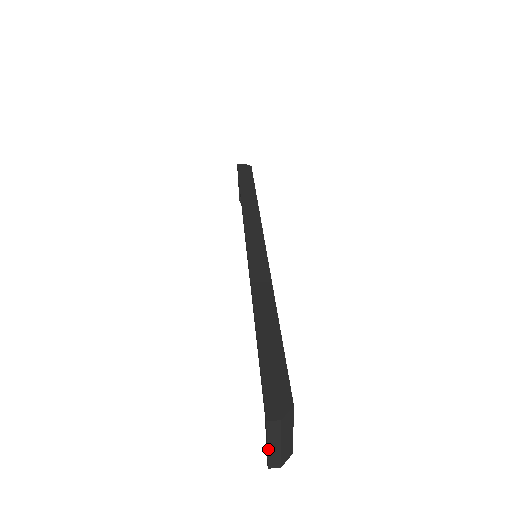
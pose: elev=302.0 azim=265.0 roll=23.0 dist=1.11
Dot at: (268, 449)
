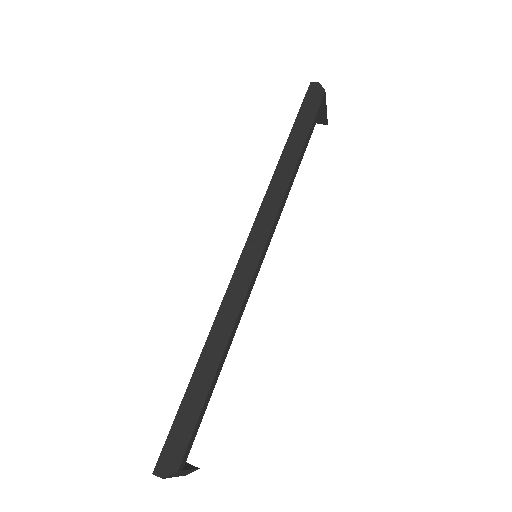
Dot at: occluded
